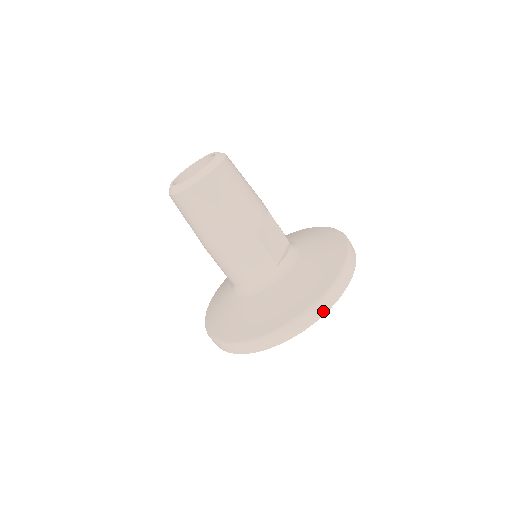
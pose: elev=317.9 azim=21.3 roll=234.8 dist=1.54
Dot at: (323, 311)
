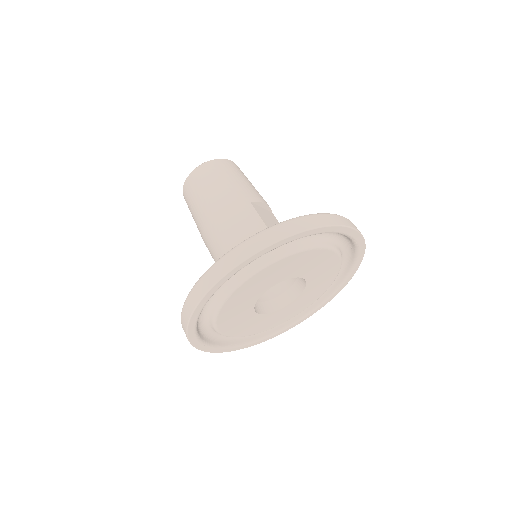
Dot at: (310, 225)
